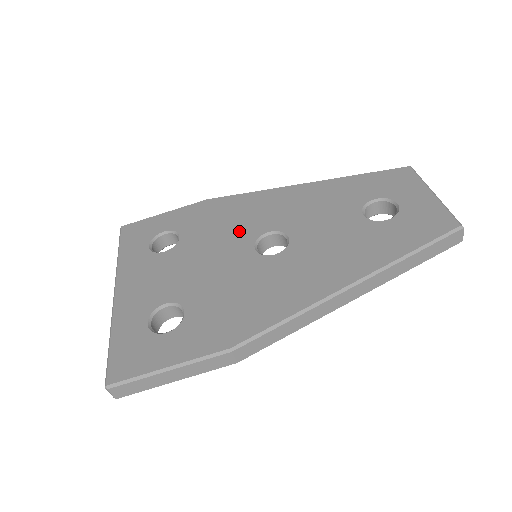
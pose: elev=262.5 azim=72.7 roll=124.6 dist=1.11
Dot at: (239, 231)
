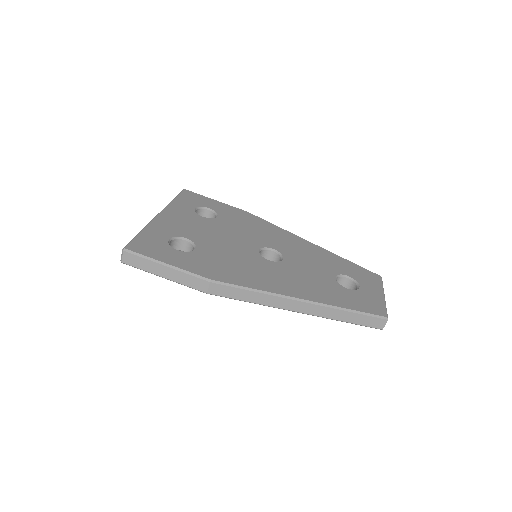
Dot at: (256, 237)
